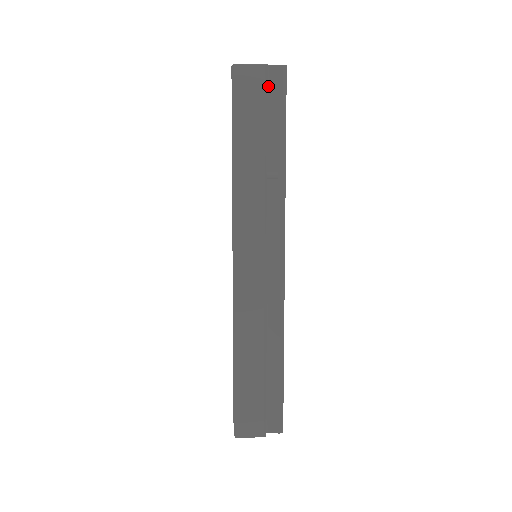
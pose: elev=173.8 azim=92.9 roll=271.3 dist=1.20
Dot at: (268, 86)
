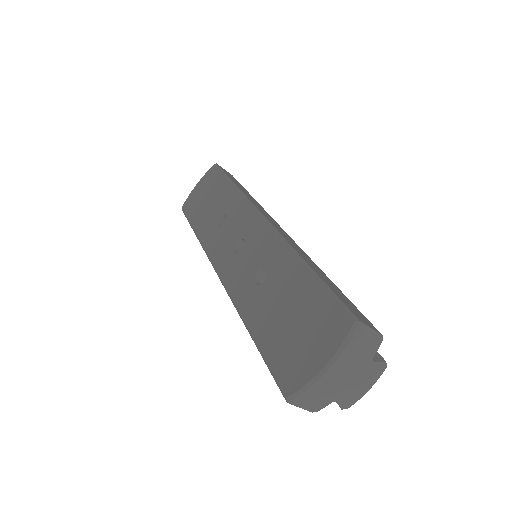
Dot at: occluded
